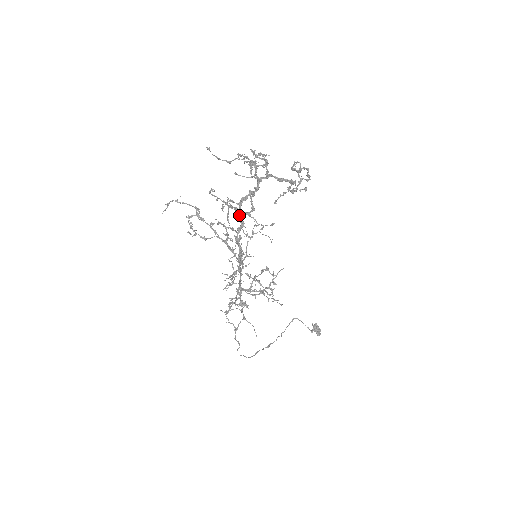
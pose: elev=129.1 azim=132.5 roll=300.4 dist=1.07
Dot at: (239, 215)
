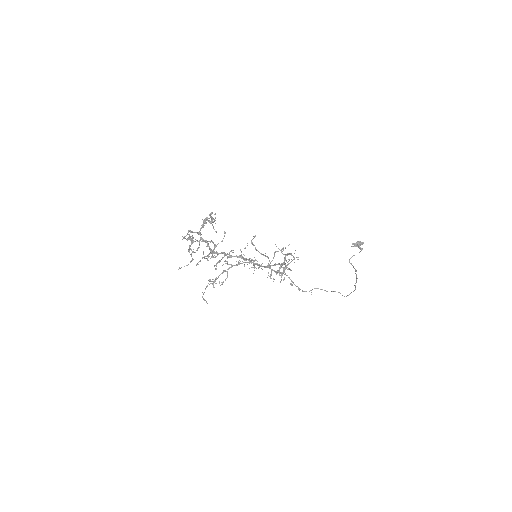
Dot at: (217, 254)
